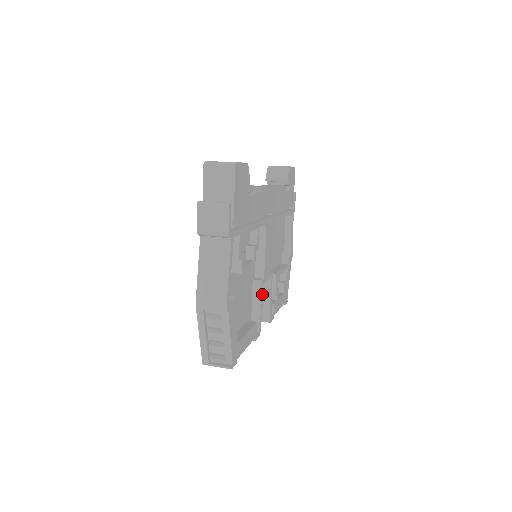
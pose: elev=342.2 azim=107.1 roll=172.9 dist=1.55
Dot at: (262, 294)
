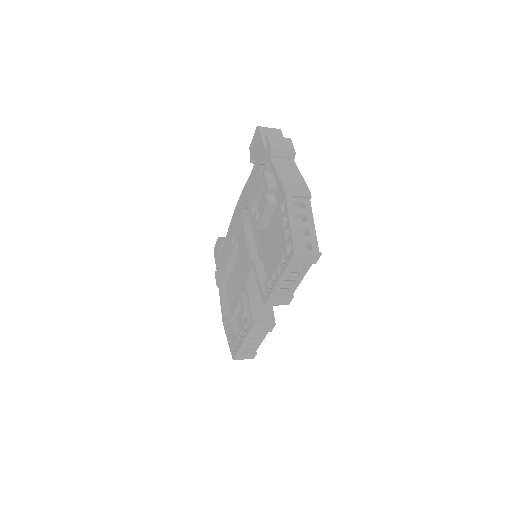
Dot at: occluded
